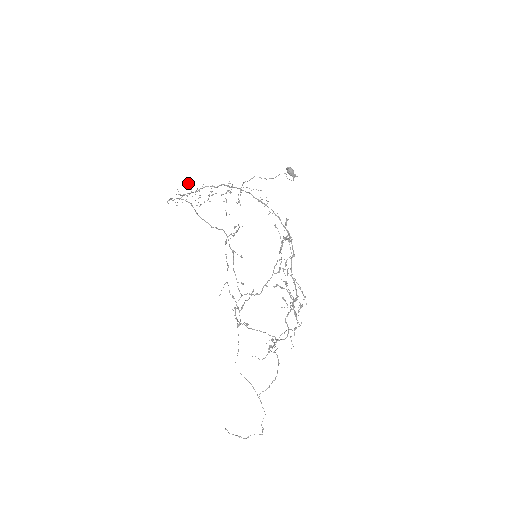
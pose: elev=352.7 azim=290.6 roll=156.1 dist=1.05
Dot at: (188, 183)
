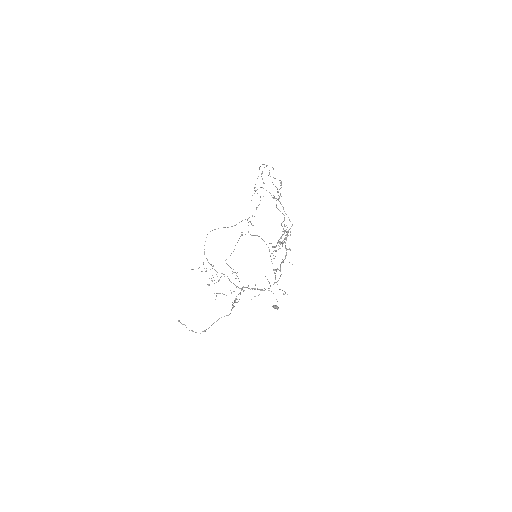
Dot at: occluded
